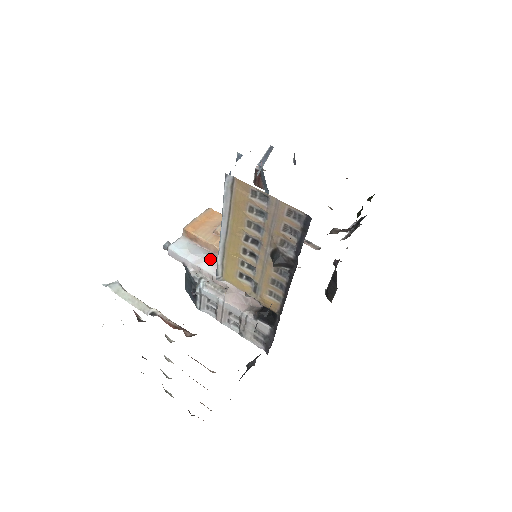
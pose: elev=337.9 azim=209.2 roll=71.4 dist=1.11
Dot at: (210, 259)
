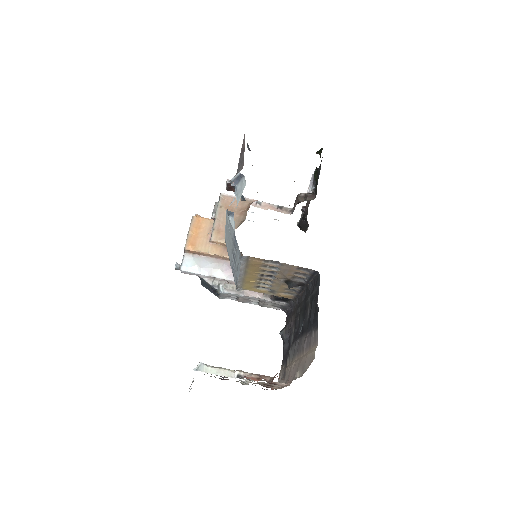
Dot at: (218, 267)
